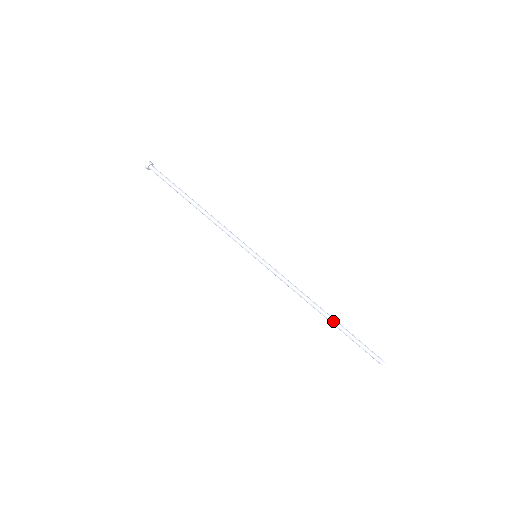
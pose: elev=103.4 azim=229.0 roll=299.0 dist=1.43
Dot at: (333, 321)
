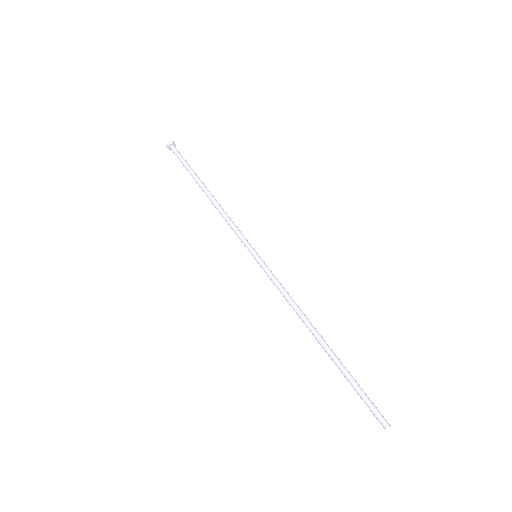
Dot at: (332, 352)
